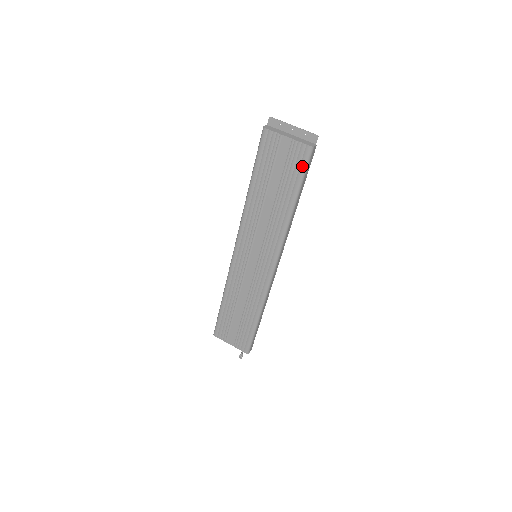
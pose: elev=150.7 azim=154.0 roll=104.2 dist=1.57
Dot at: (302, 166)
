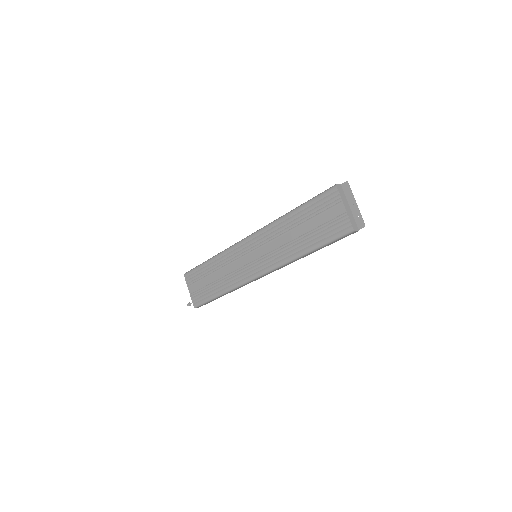
Dot at: (336, 235)
